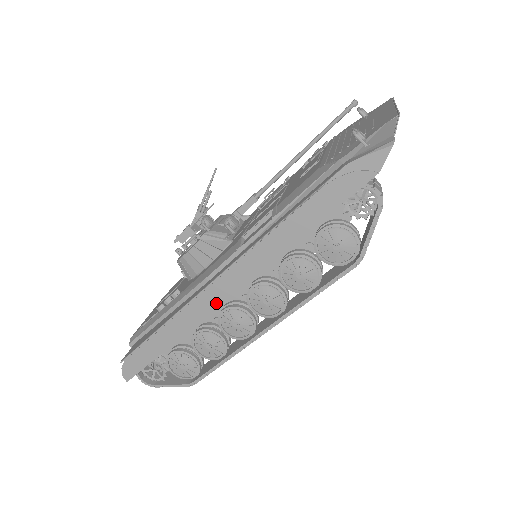
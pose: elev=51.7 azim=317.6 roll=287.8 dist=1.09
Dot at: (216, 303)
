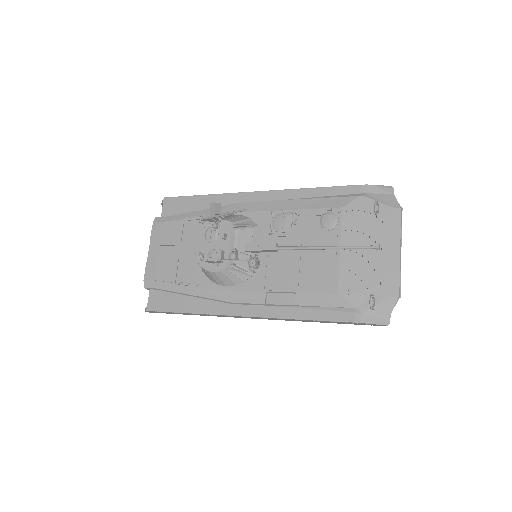
Dot at: (237, 317)
